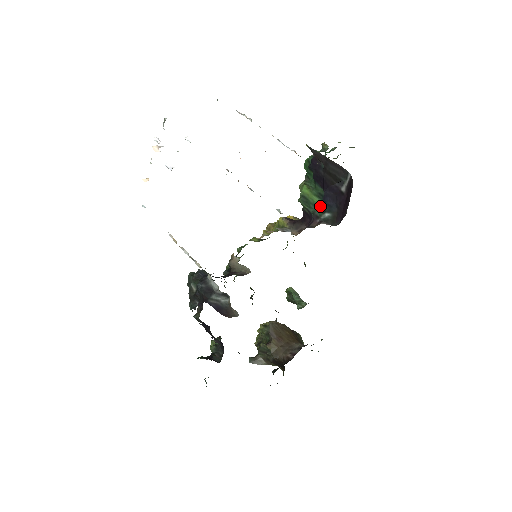
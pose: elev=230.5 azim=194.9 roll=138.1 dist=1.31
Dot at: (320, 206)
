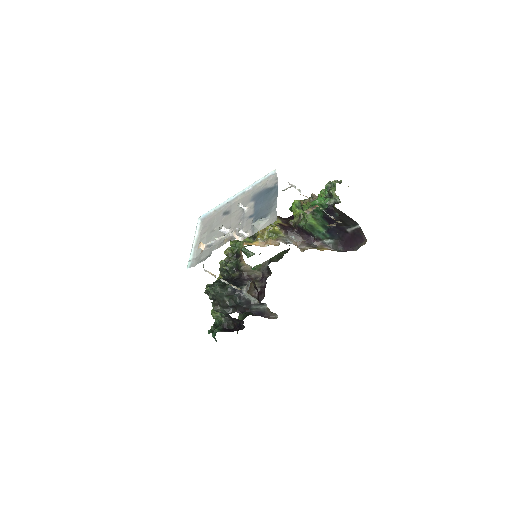
Dot at: (325, 234)
